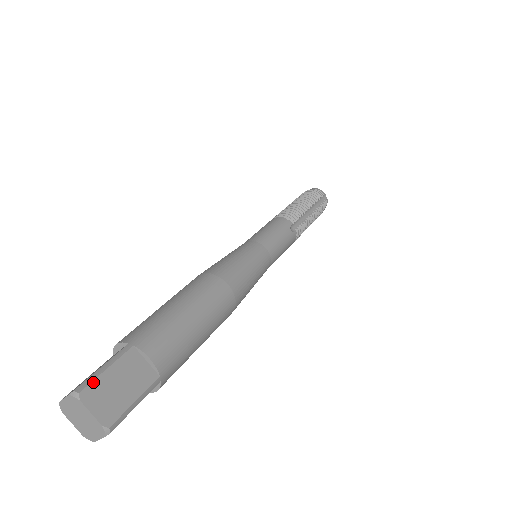
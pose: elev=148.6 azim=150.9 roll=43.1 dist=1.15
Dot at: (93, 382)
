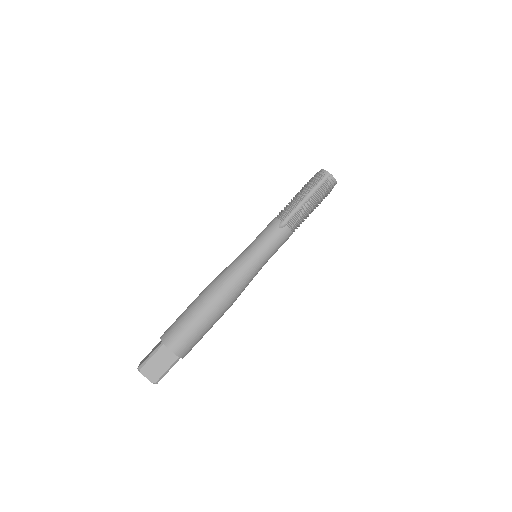
Dot at: occluded
